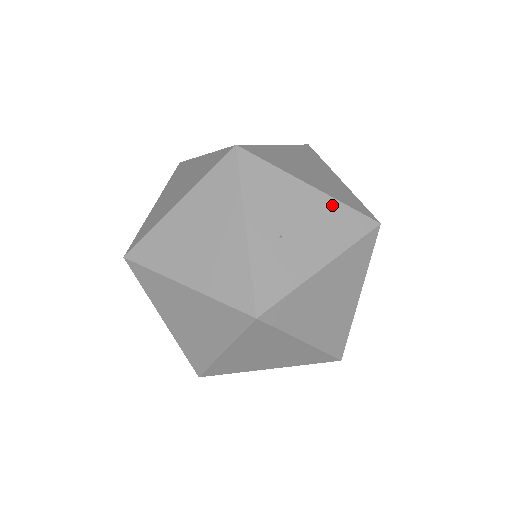
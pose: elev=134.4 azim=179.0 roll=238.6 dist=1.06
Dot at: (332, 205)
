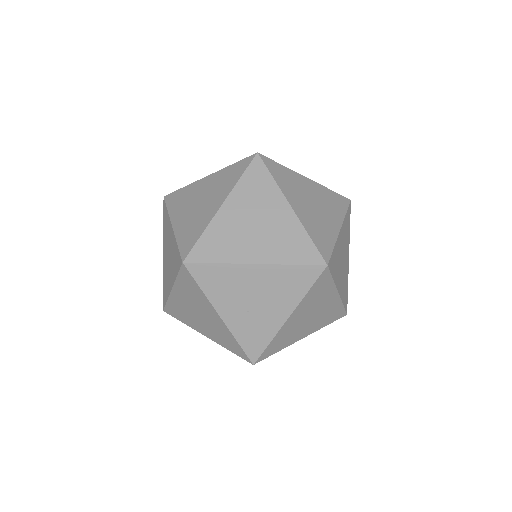
Dot at: (279, 271)
